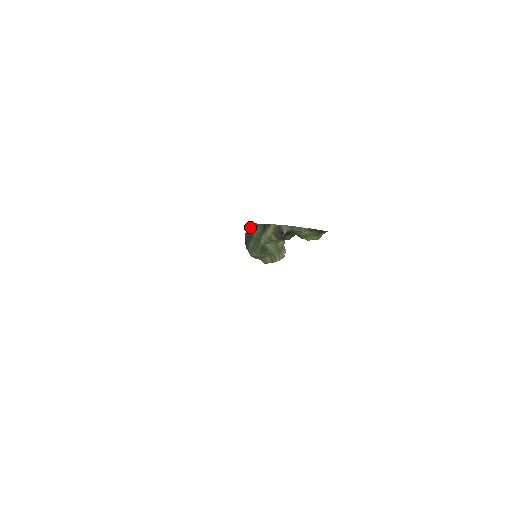
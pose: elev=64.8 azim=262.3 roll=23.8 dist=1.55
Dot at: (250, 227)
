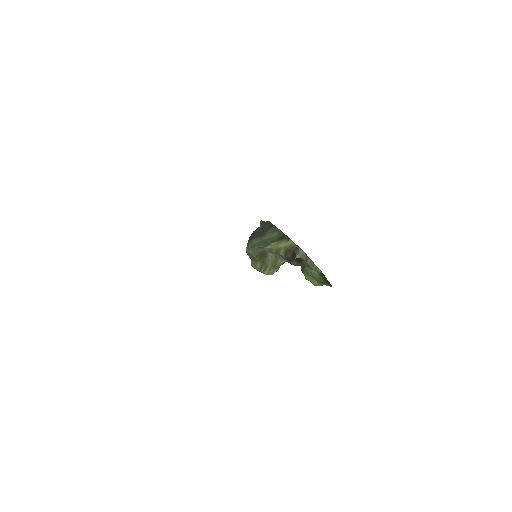
Dot at: (268, 226)
